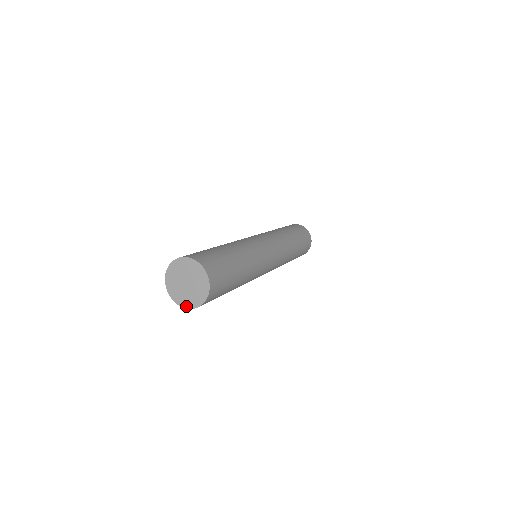
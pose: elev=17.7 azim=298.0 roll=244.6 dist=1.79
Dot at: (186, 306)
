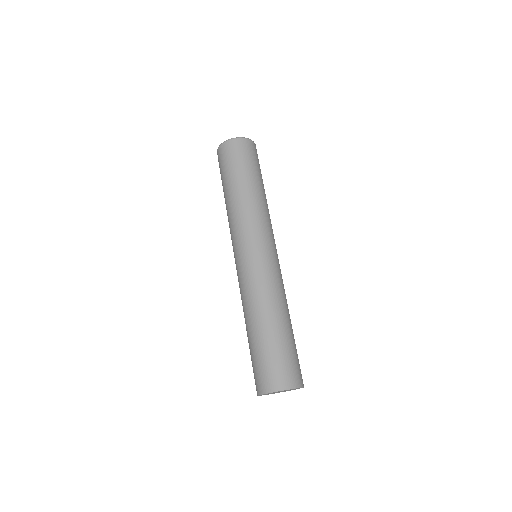
Dot at: occluded
